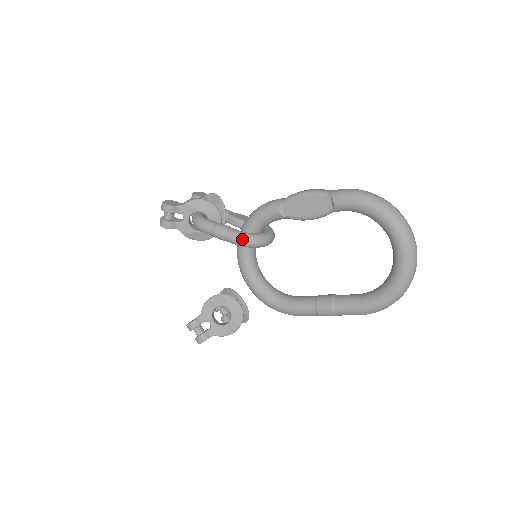
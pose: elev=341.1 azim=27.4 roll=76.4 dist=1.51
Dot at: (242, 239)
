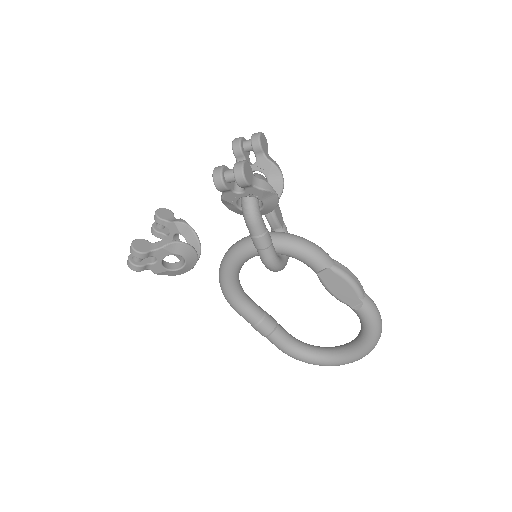
Dot at: (273, 266)
